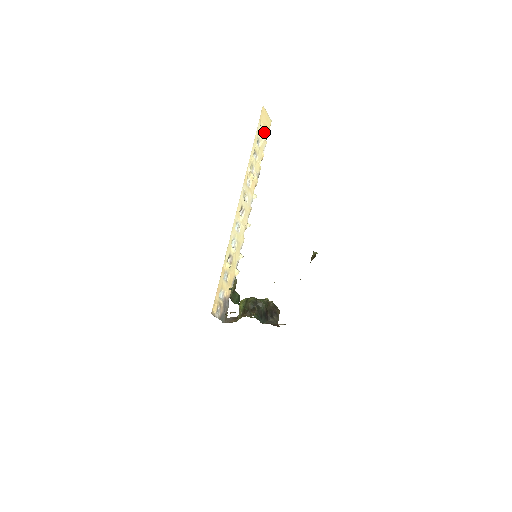
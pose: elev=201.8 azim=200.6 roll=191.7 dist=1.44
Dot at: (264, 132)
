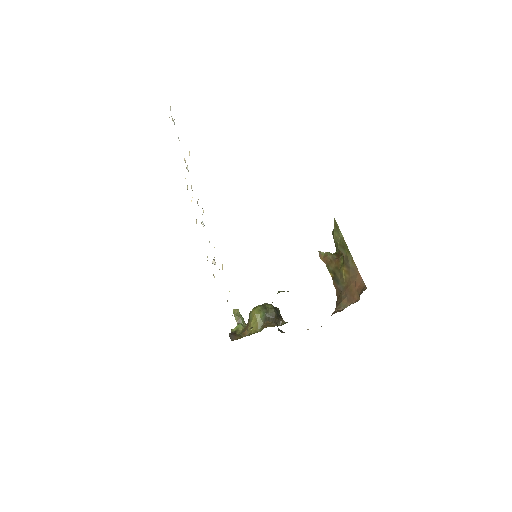
Dot at: occluded
